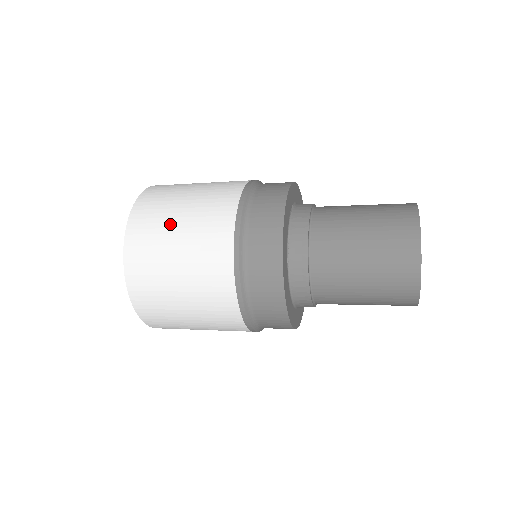
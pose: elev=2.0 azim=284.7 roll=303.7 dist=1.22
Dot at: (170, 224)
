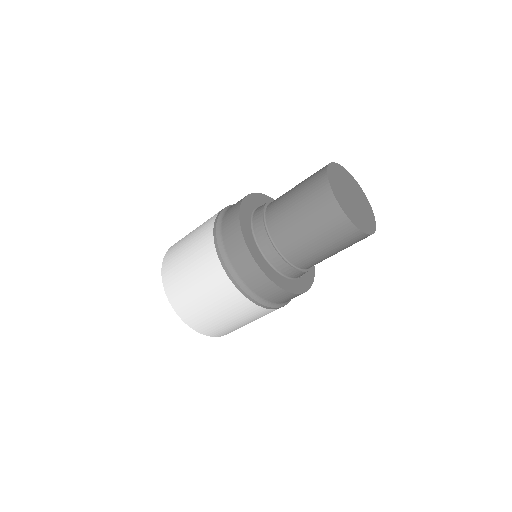
Dot at: (182, 255)
